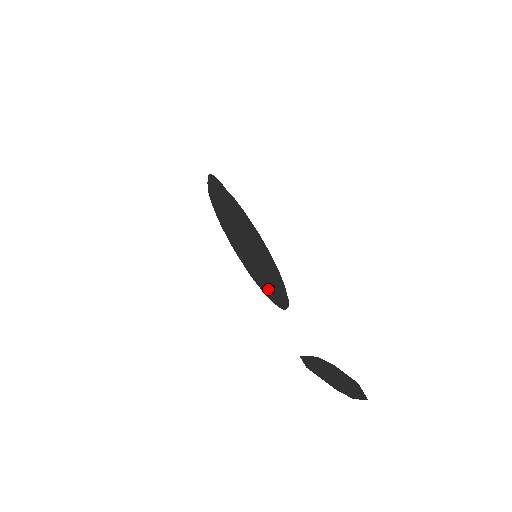
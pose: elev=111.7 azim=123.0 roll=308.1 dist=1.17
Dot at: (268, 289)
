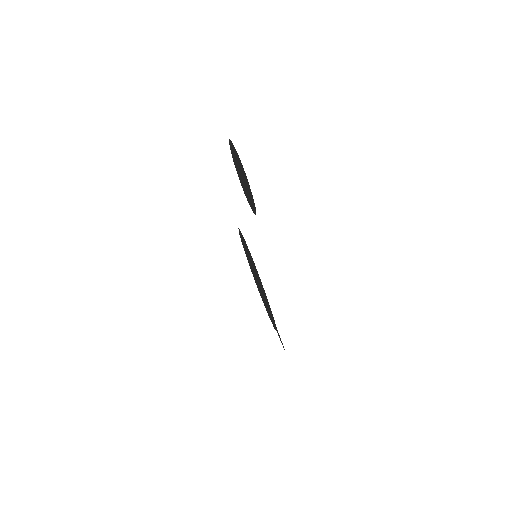
Dot at: (256, 283)
